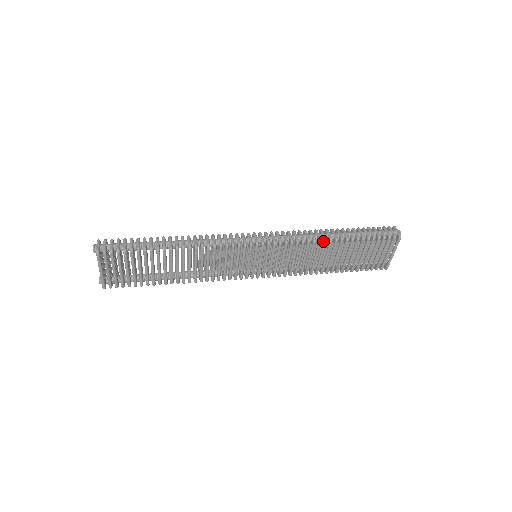
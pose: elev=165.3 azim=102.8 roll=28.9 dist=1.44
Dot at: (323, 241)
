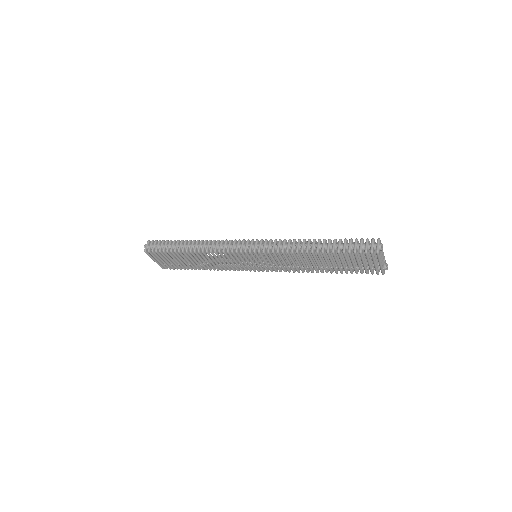
Dot at: (301, 251)
